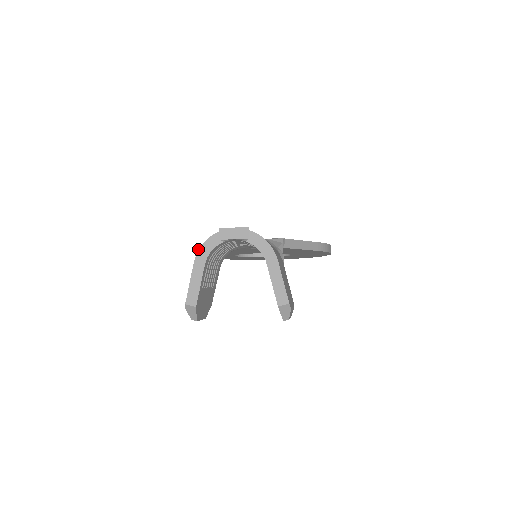
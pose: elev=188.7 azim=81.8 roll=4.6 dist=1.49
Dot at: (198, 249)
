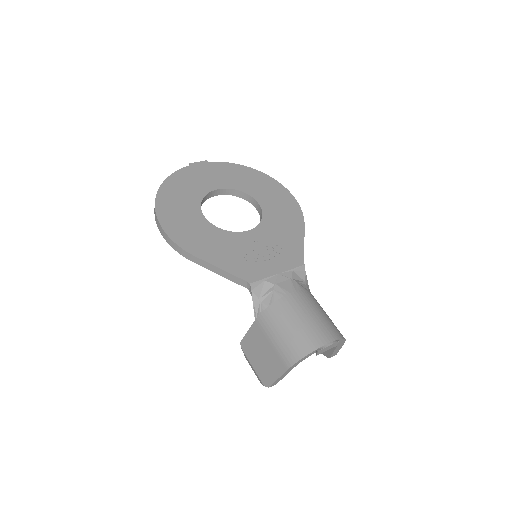
Dot at: (194, 259)
